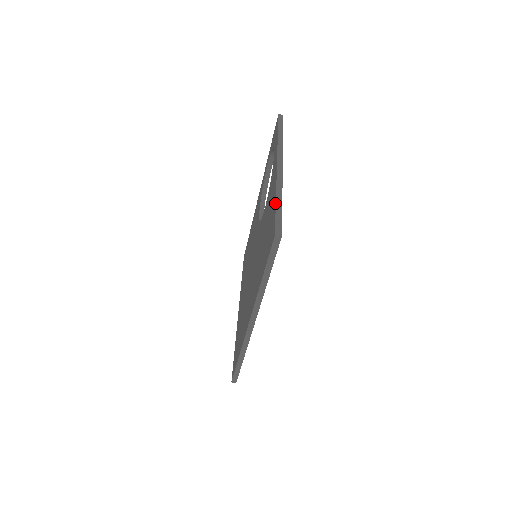
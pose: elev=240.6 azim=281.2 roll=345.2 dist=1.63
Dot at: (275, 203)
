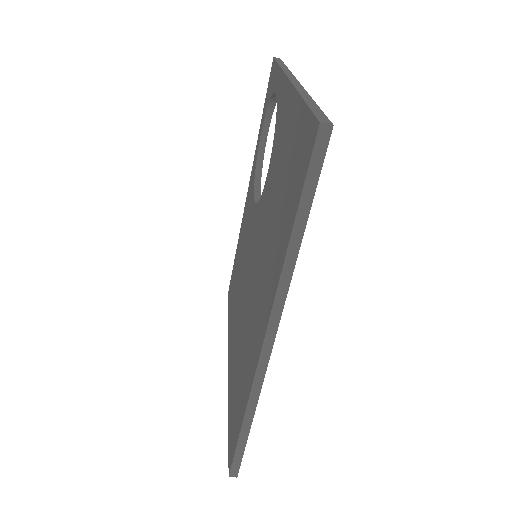
Dot at: (302, 102)
